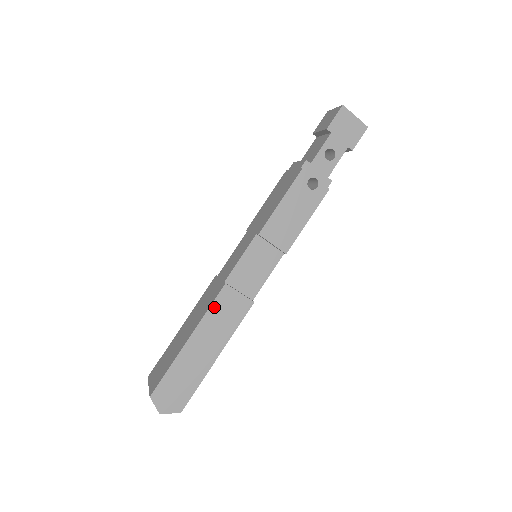
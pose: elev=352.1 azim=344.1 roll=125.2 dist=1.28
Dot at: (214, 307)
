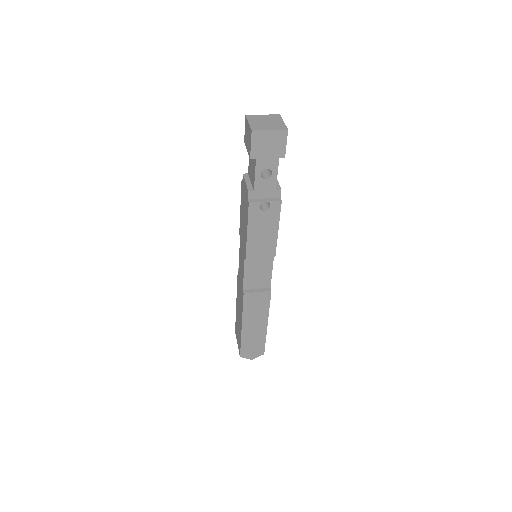
Dot at: (246, 307)
